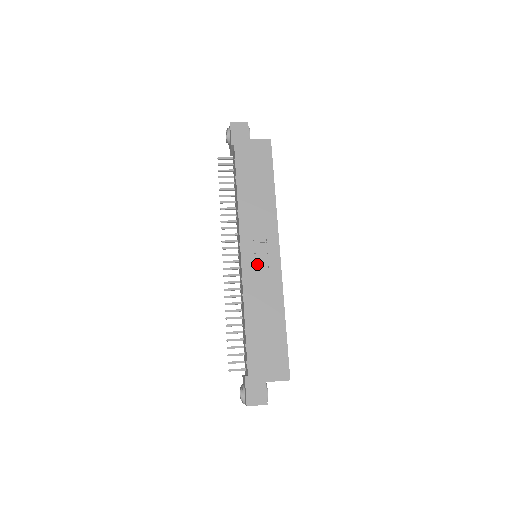
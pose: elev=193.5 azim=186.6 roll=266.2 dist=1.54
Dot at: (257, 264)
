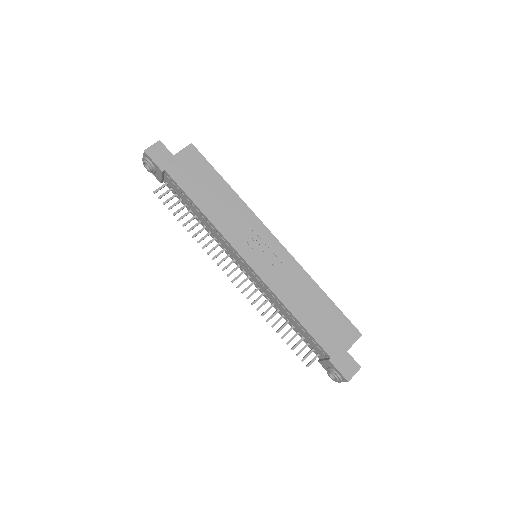
Dot at: (267, 262)
